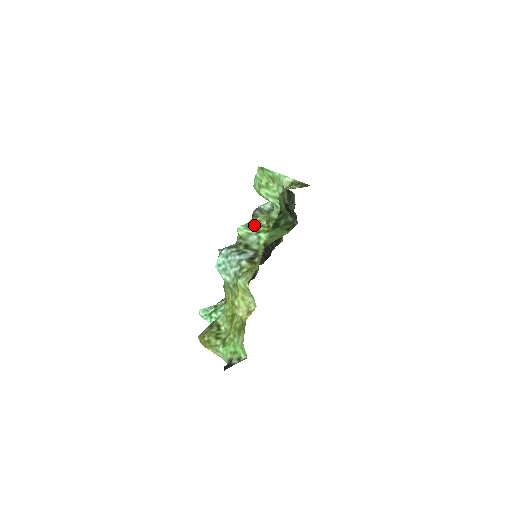
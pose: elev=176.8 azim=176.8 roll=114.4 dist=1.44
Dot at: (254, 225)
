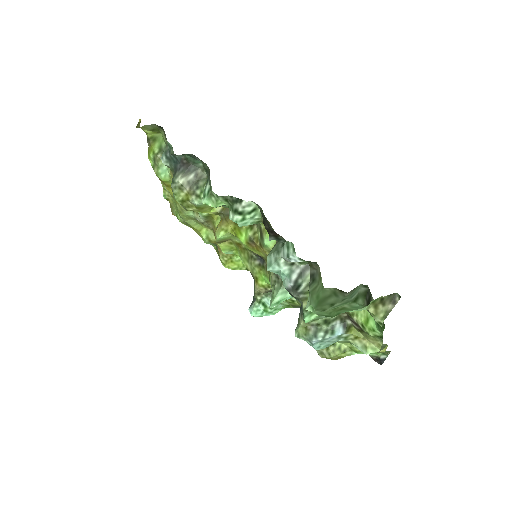
Dot at: occluded
